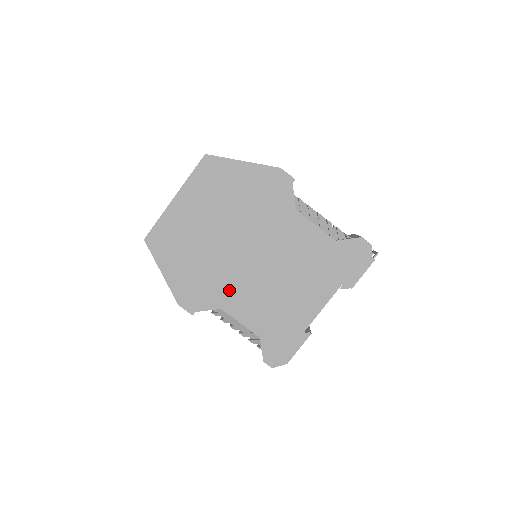
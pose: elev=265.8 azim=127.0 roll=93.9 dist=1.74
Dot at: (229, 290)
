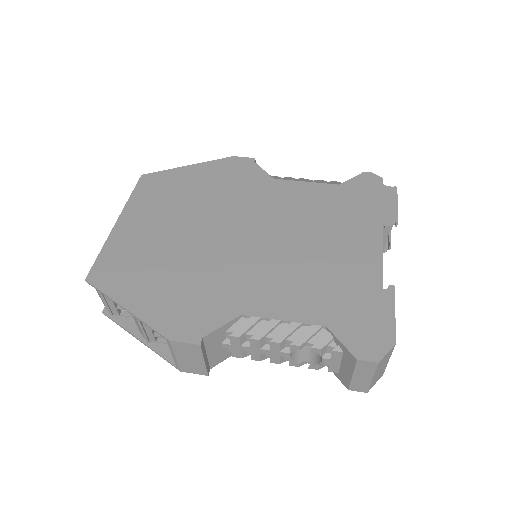
Dot at: (240, 286)
